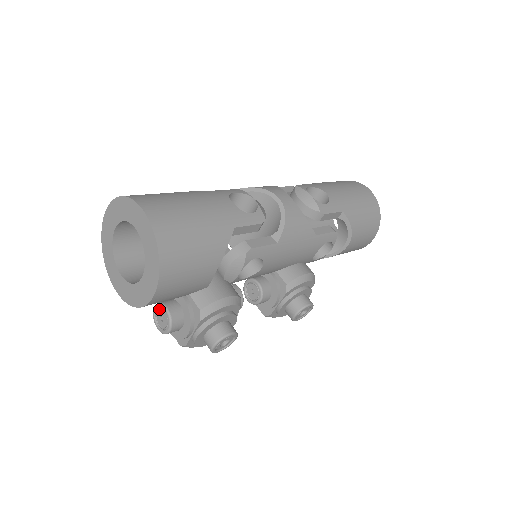
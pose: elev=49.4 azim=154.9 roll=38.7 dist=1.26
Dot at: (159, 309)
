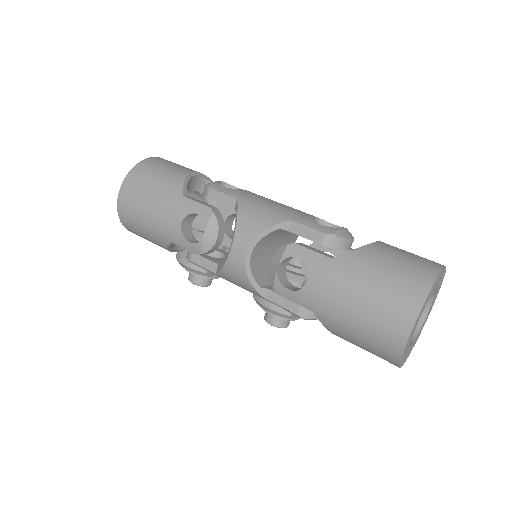
Dot at: occluded
